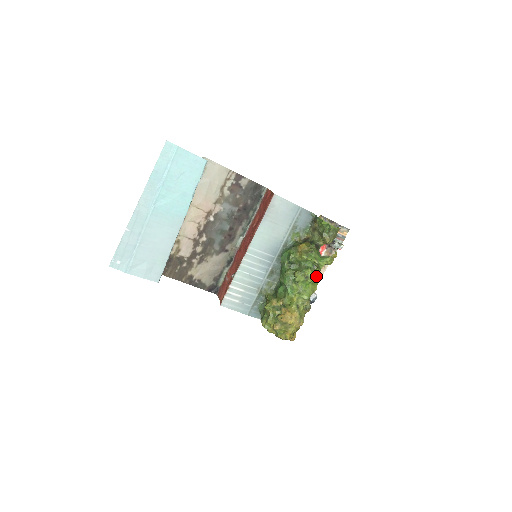
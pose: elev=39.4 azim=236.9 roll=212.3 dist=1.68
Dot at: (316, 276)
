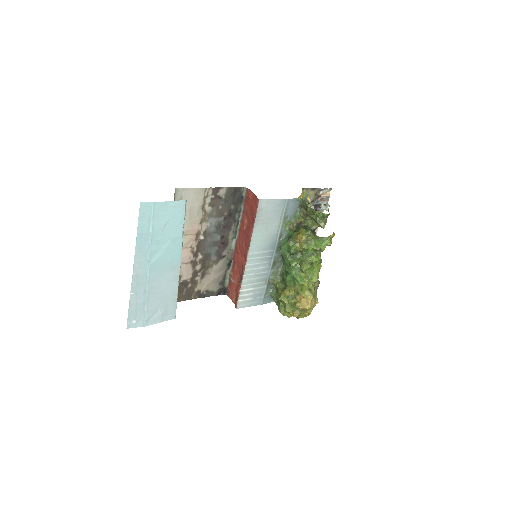
Dot at: occluded
